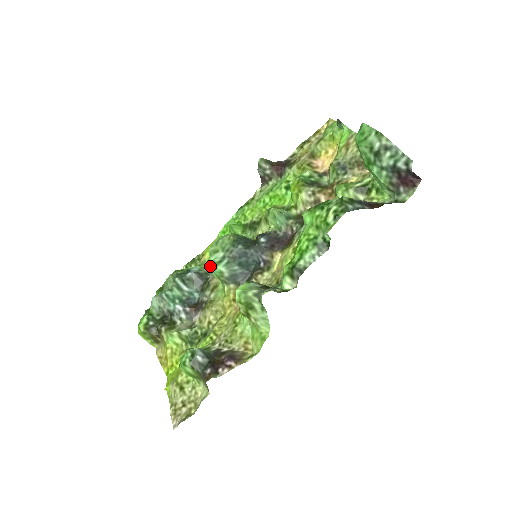
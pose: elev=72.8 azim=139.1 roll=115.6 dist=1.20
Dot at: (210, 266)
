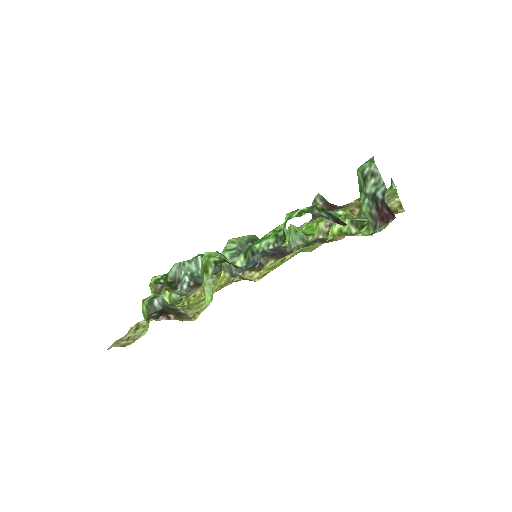
Dot at: occluded
